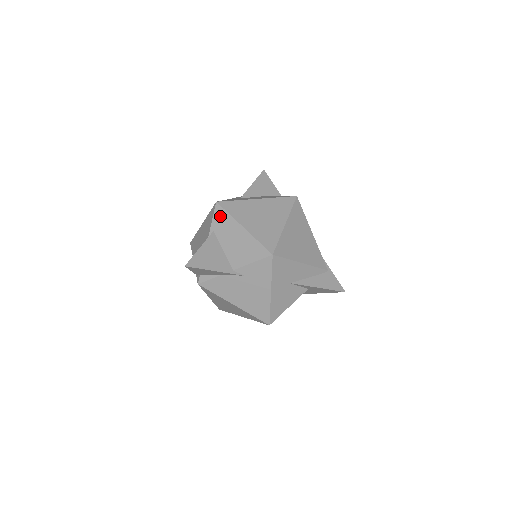
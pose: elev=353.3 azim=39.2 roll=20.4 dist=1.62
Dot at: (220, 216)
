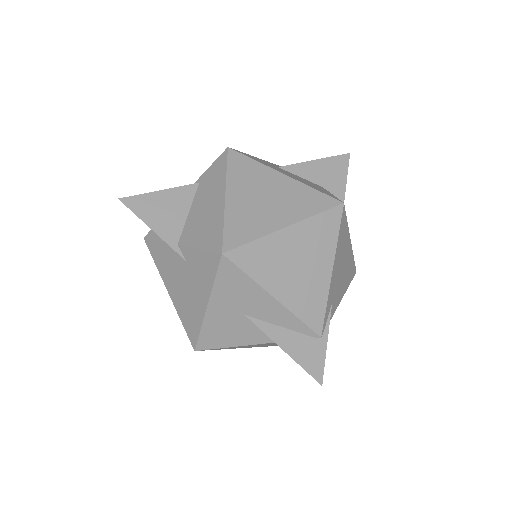
Dot at: (217, 167)
